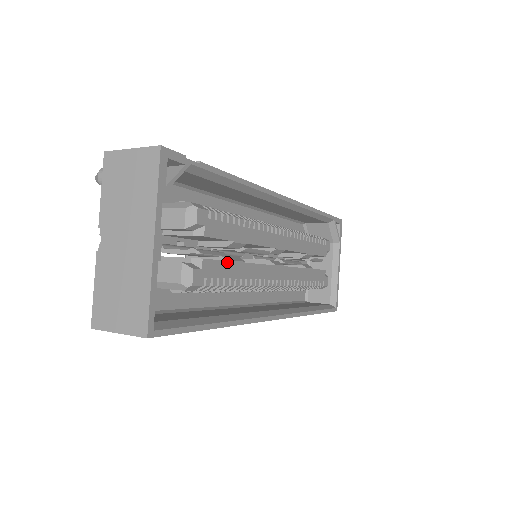
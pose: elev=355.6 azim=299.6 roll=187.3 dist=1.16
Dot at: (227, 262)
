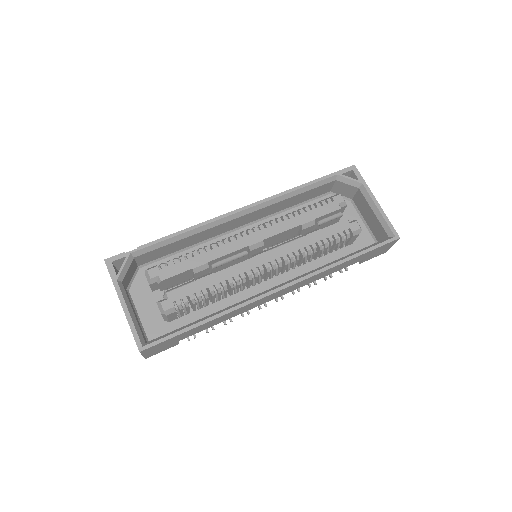
Dot at: (192, 283)
